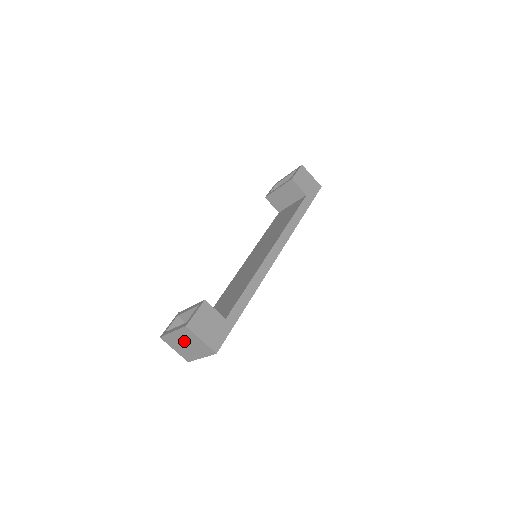
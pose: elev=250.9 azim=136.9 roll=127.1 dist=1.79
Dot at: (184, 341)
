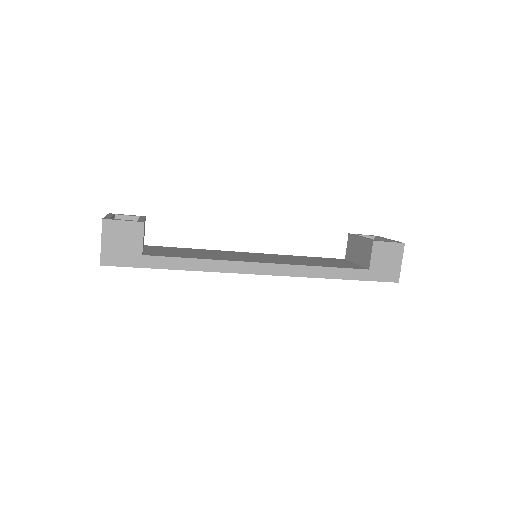
Dot at: occluded
